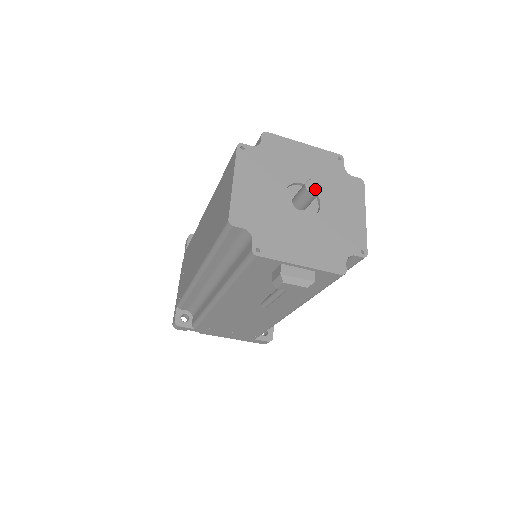
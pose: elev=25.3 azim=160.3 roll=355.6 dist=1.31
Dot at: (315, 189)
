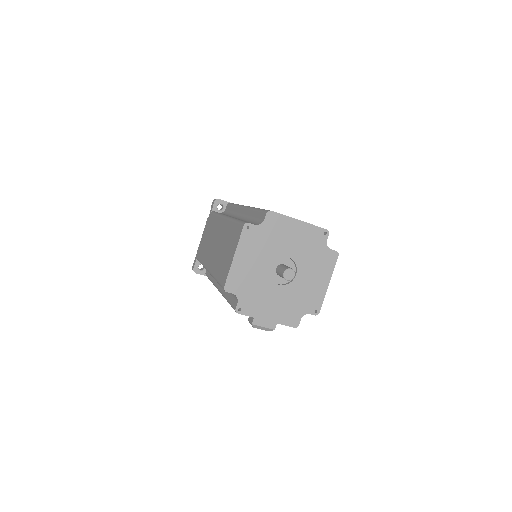
Dot at: (290, 277)
